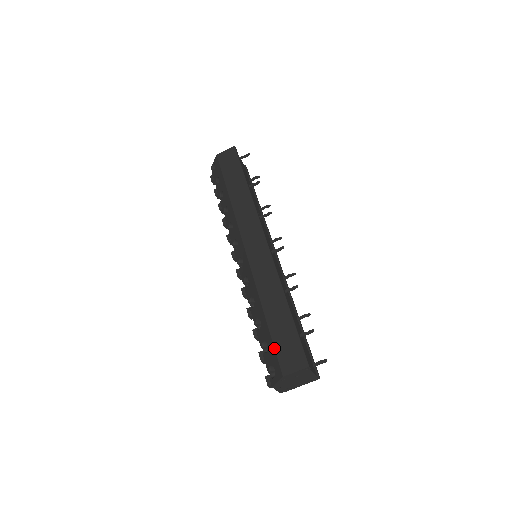
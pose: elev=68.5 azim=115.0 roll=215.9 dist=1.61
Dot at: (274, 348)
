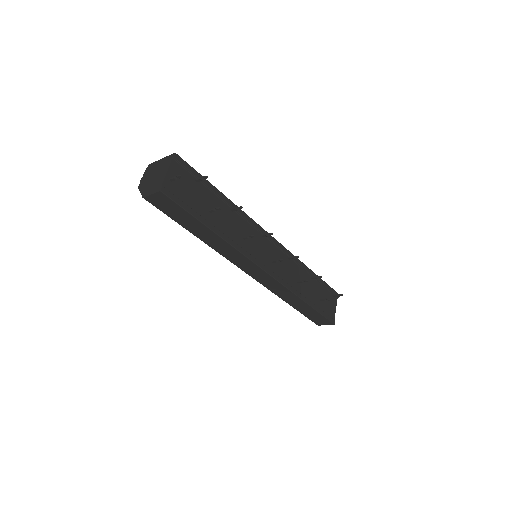
Dot at: occluded
